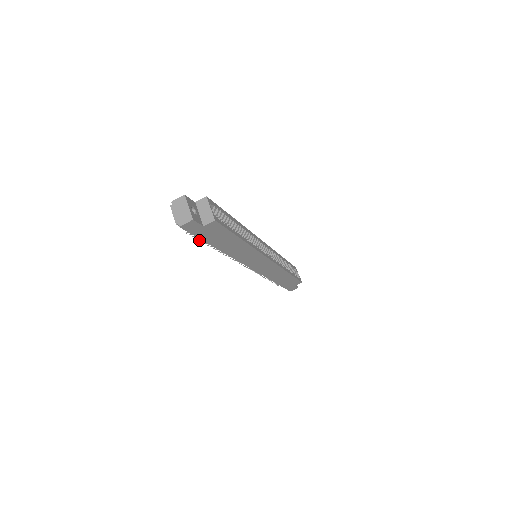
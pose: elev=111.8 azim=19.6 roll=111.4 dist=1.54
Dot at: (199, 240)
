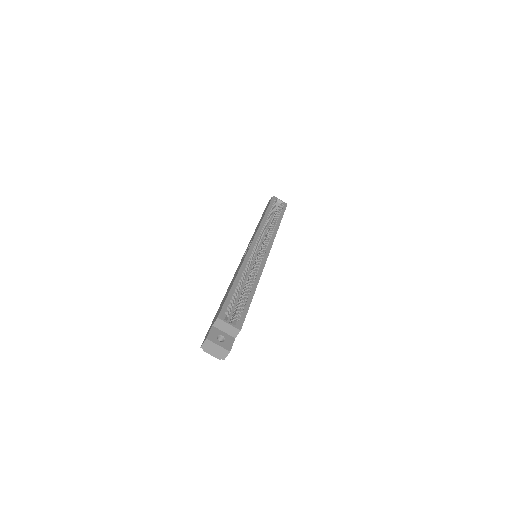
Dot at: occluded
